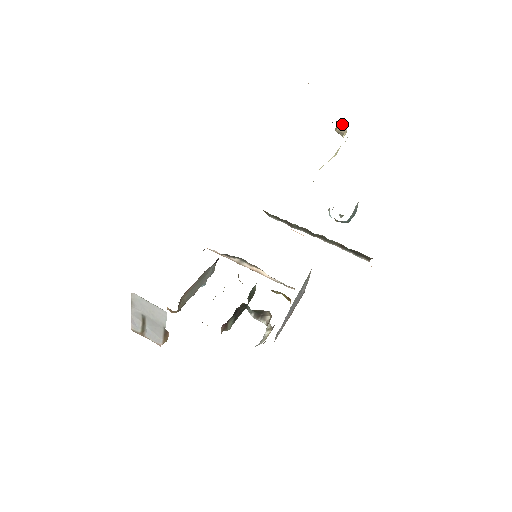
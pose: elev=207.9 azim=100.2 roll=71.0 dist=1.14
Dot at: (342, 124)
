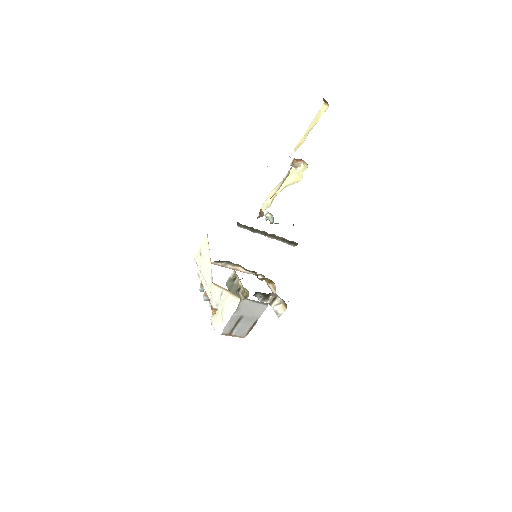
Dot at: (299, 161)
